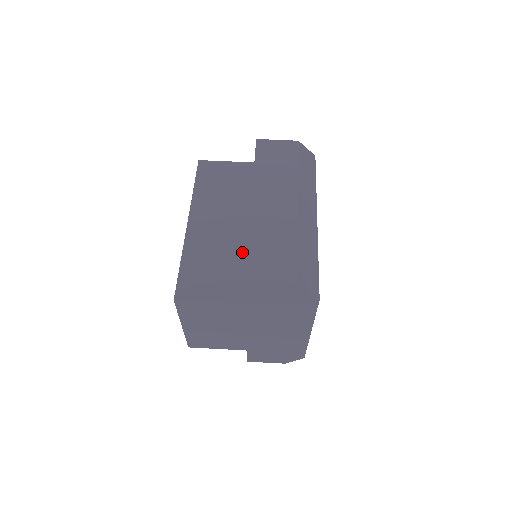
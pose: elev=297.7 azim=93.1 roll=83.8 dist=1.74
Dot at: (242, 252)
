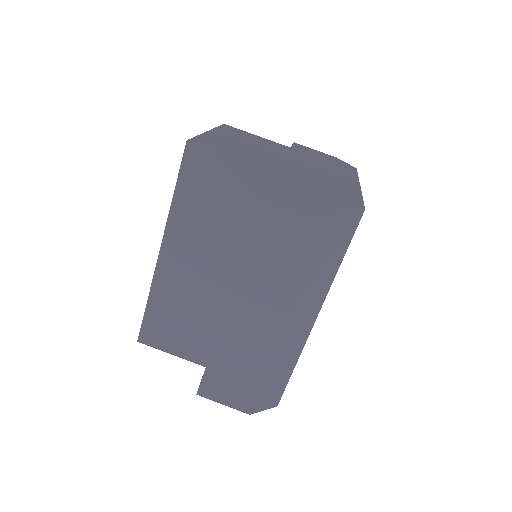
Dot at: (218, 313)
